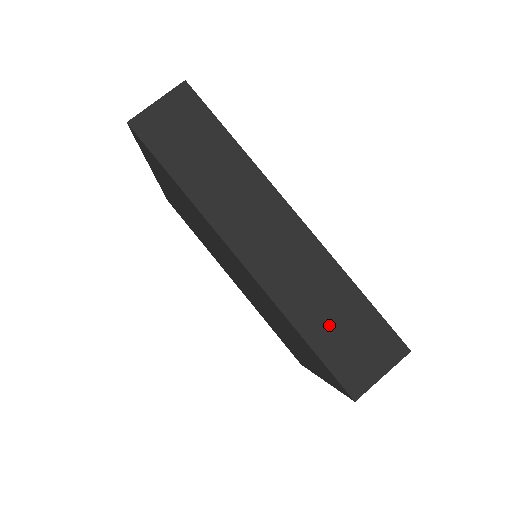
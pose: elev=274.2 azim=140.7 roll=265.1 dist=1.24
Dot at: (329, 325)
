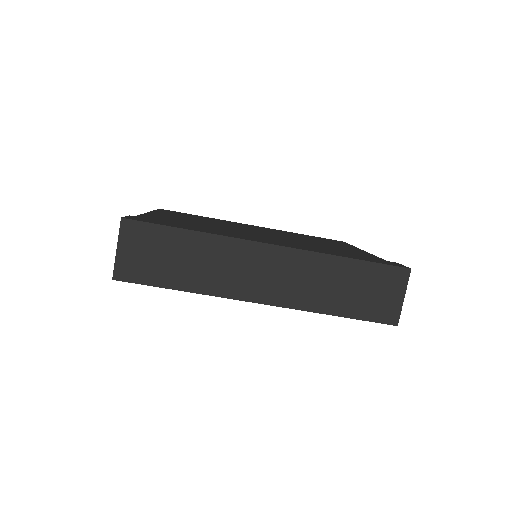
Dot at: (348, 296)
